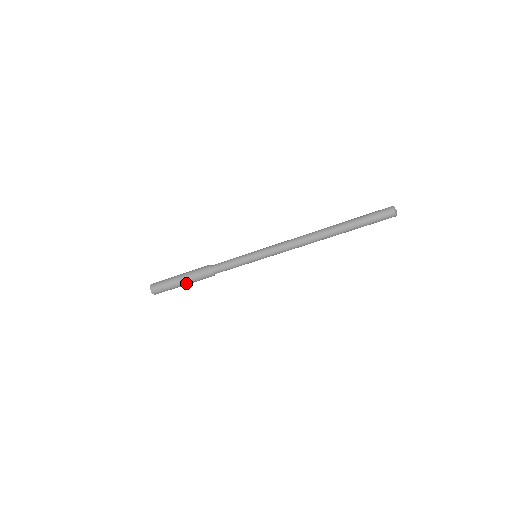
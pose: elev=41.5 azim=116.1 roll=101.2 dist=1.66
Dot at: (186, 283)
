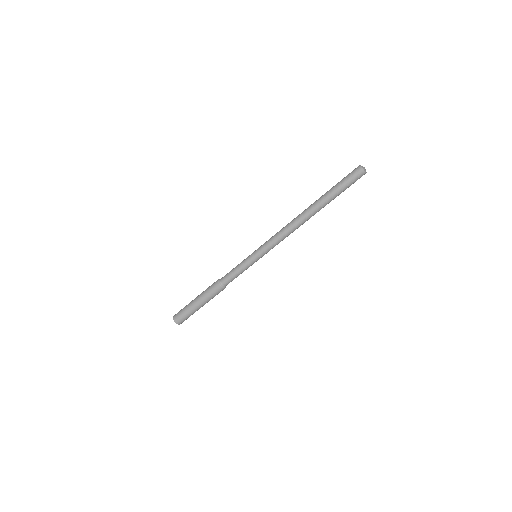
Dot at: (199, 299)
